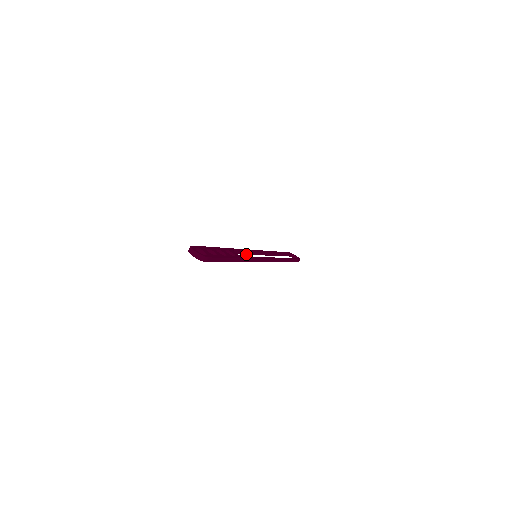
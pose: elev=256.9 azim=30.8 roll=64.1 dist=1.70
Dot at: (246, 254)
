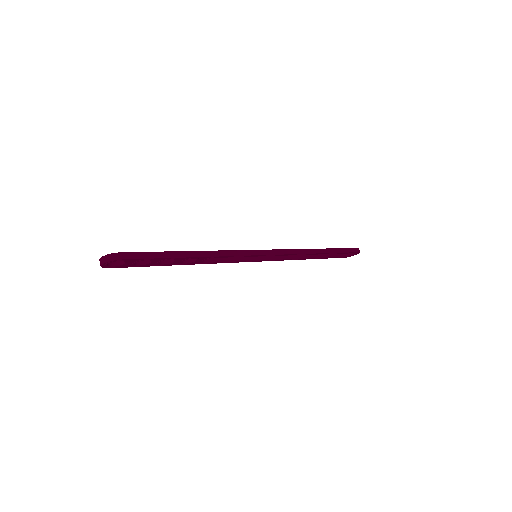
Dot at: (240, 261)
